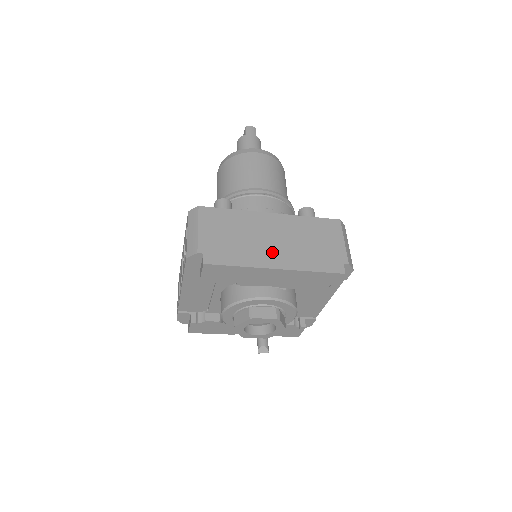
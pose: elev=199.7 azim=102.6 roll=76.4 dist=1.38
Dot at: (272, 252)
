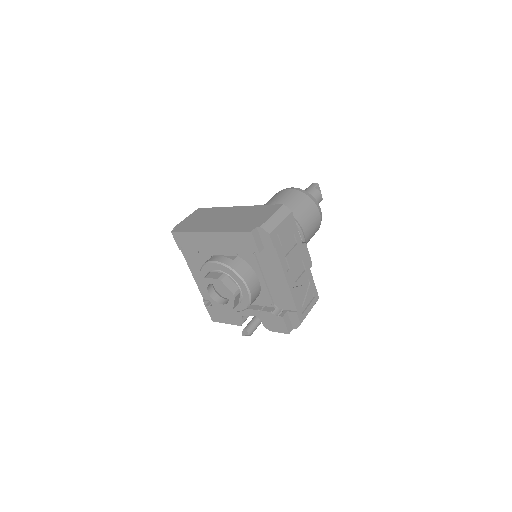
Dot at: (215, 224)
